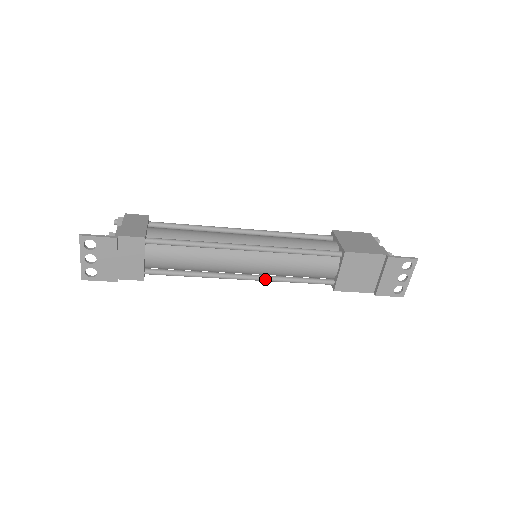
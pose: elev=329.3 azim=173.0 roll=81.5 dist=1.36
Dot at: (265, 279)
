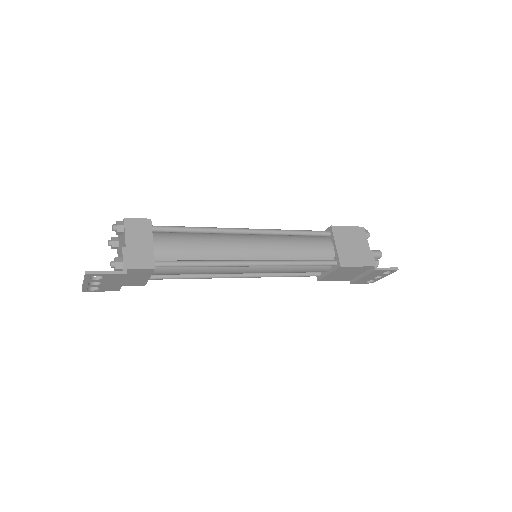
Dot at: occluded
